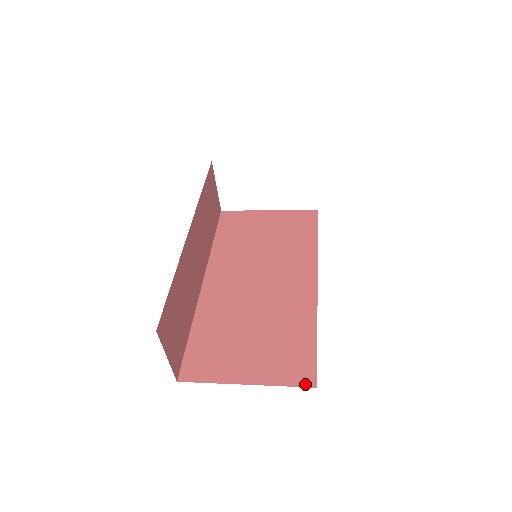
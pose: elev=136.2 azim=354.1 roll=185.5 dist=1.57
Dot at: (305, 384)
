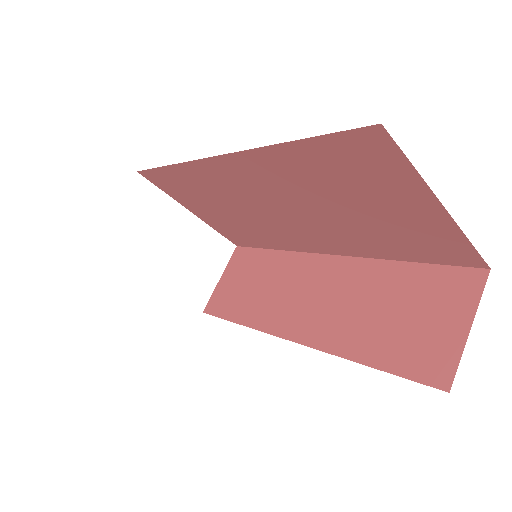
Dot at: occluded
